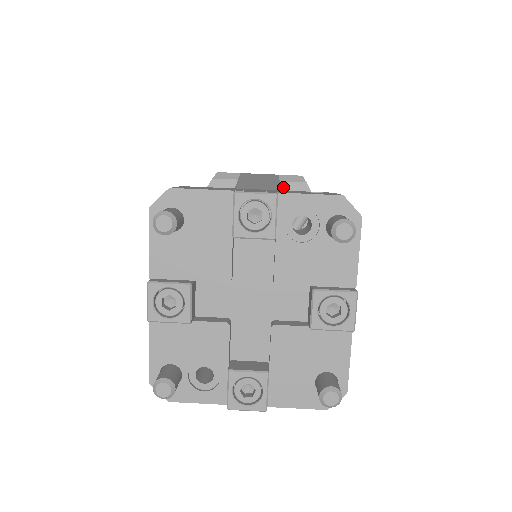
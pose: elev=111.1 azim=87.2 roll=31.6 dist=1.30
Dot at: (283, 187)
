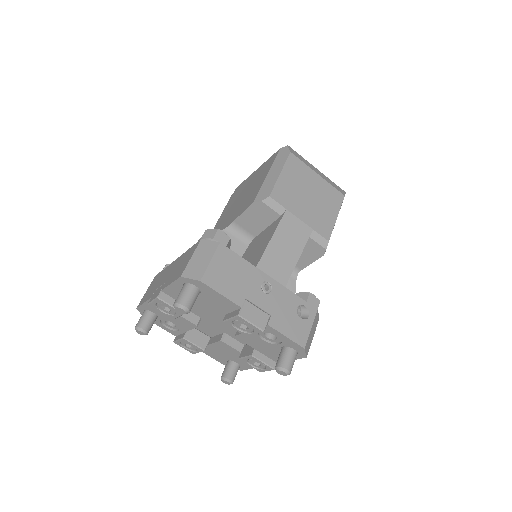
Dot at: (308, 240)
